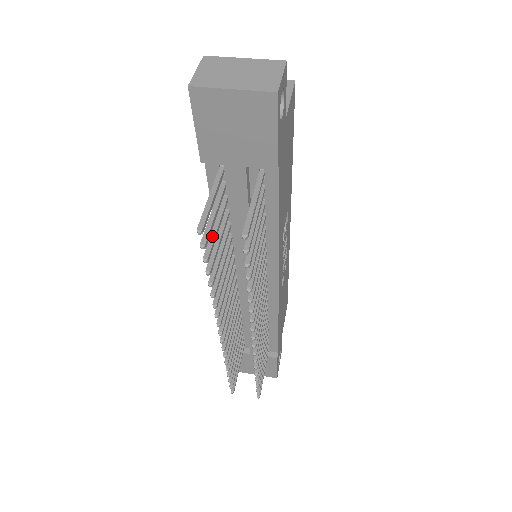
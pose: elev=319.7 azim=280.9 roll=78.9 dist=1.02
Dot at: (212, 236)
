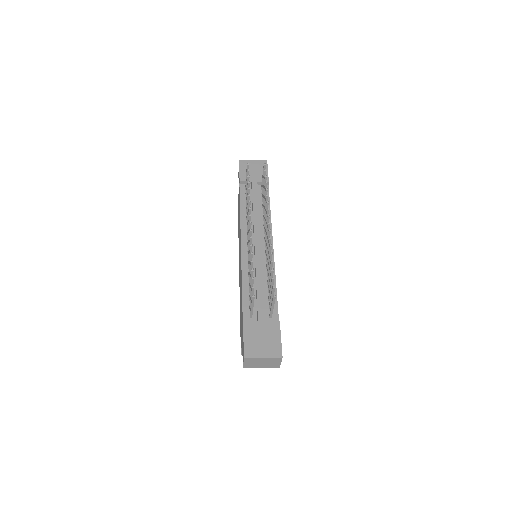
Dot at: occluded
